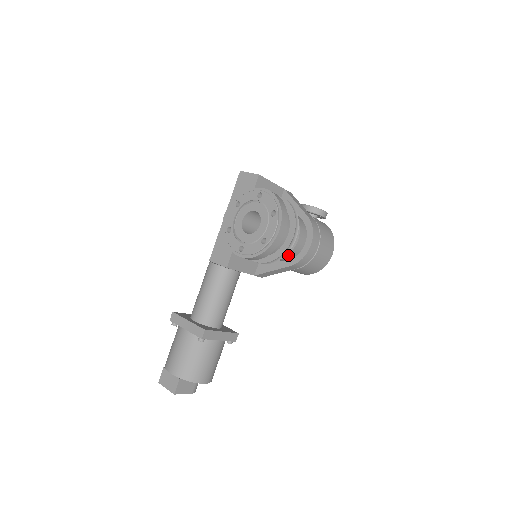
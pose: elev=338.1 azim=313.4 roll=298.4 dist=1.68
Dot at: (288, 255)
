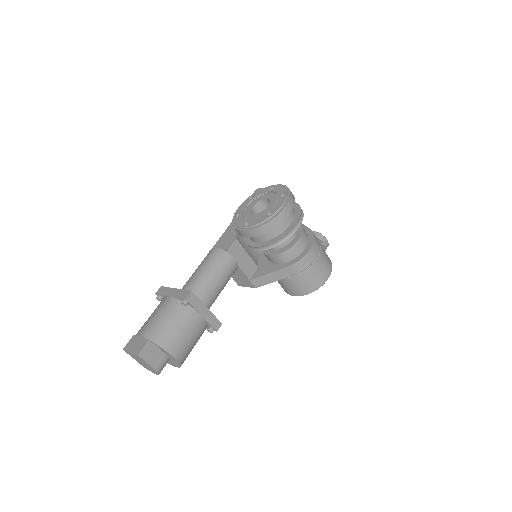
Dot at: (288, 252)
